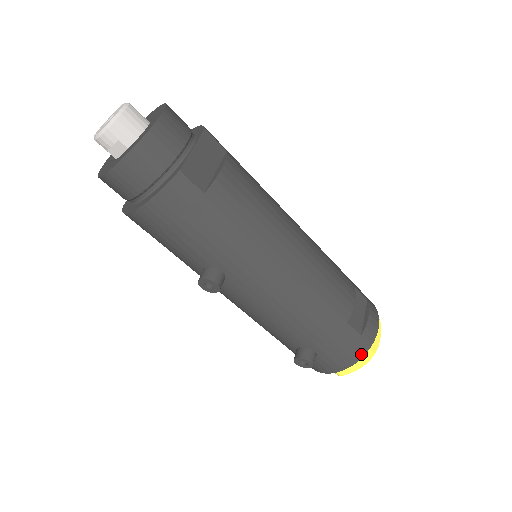
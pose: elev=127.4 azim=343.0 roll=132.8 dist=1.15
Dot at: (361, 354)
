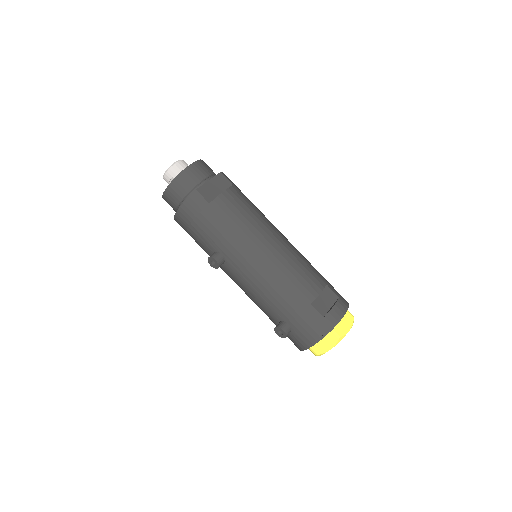
Dot at: (325, 332)
